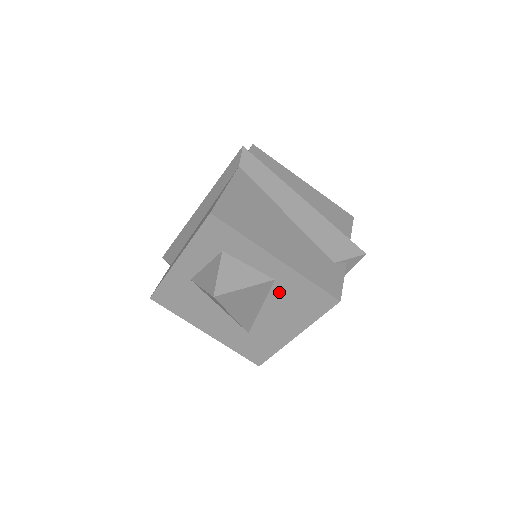
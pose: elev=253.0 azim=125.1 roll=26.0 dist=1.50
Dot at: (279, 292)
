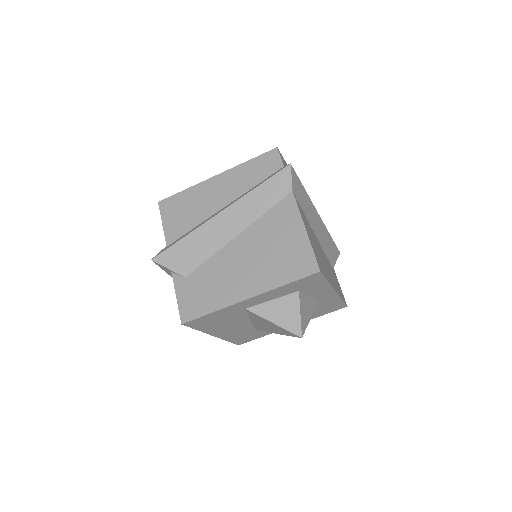
Dot at: occluded
